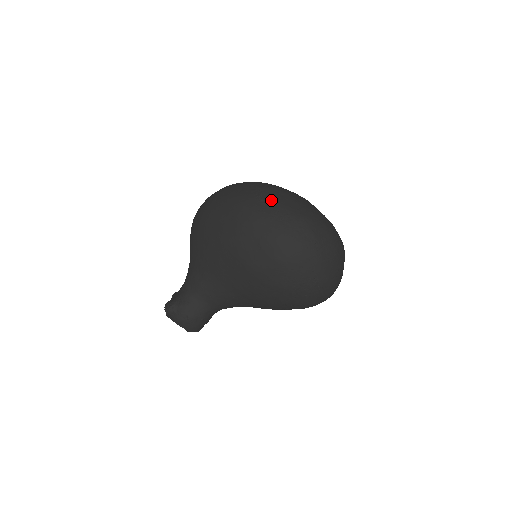
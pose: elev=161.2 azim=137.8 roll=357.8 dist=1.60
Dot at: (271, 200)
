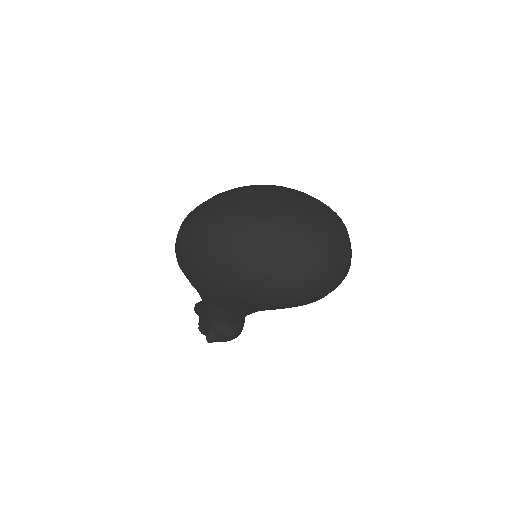
Dot at: (264, 248)
